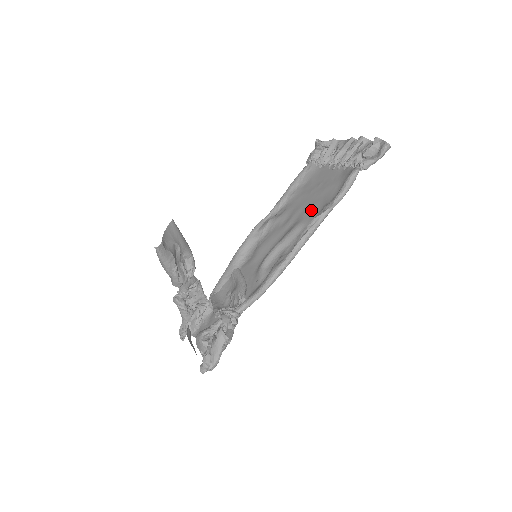
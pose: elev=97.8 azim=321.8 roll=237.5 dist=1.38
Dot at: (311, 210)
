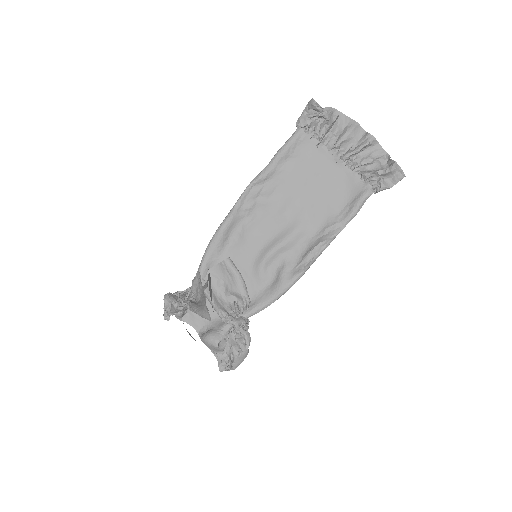
Dot at: (313, 213)
